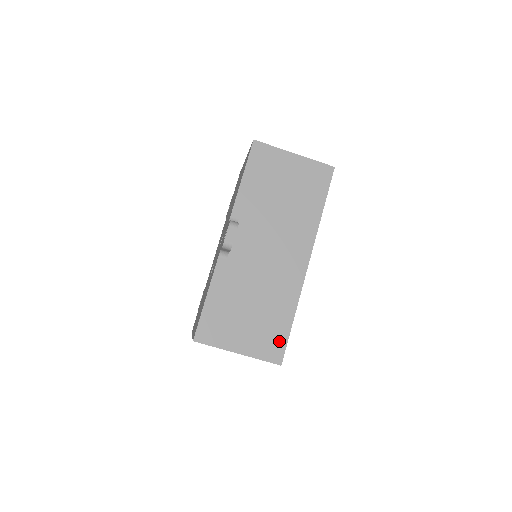
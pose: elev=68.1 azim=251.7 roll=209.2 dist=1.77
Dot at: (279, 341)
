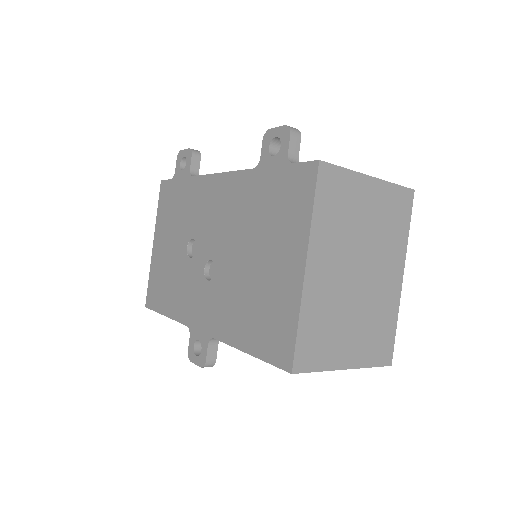
Dot at: occluded
